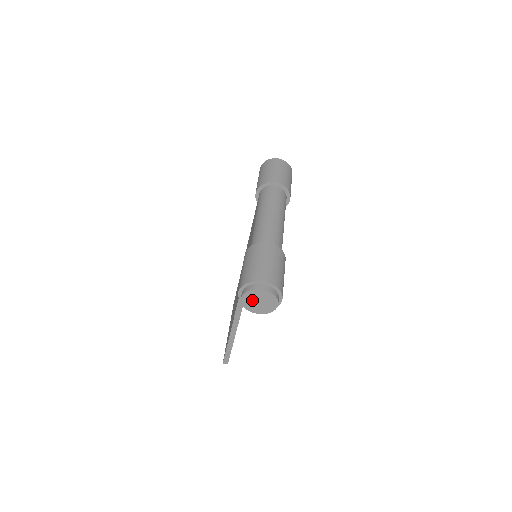
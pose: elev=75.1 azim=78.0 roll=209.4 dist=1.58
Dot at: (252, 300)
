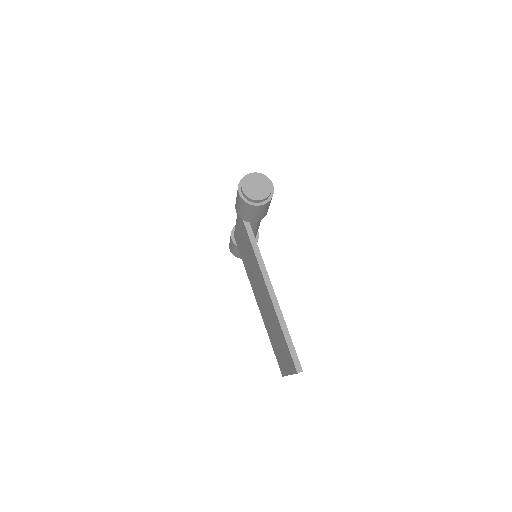
Dot at: (251, 188)
